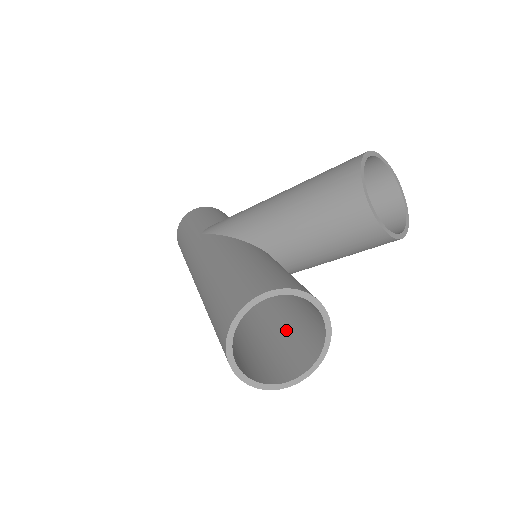
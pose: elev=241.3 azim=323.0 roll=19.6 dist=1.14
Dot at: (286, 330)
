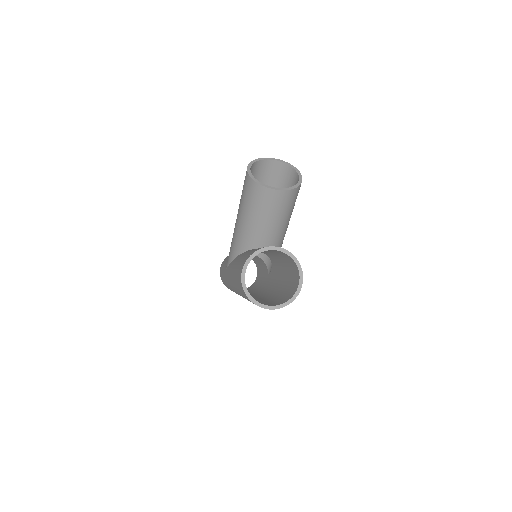
Dot at: (288, 275)
